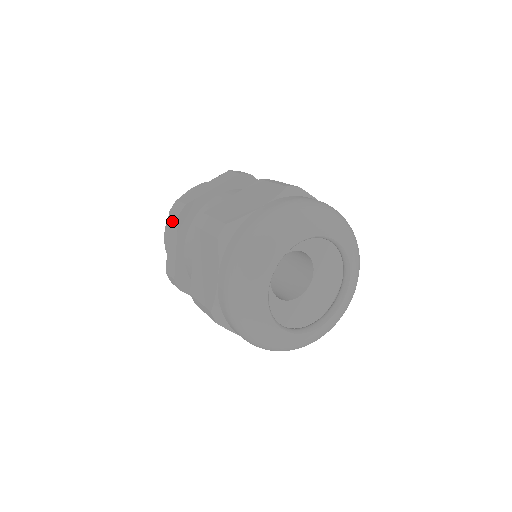
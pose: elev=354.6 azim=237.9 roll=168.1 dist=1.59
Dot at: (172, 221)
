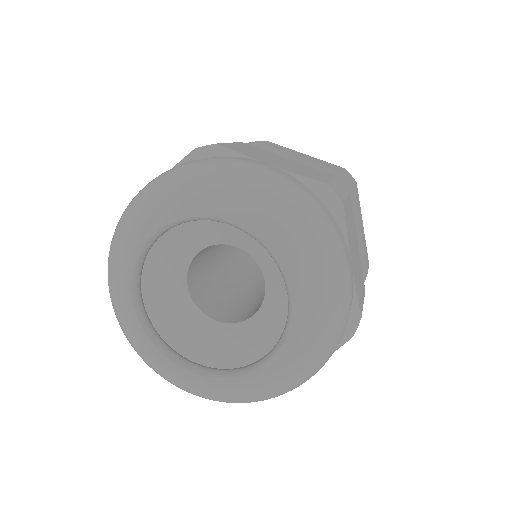
Dot at: occluded
